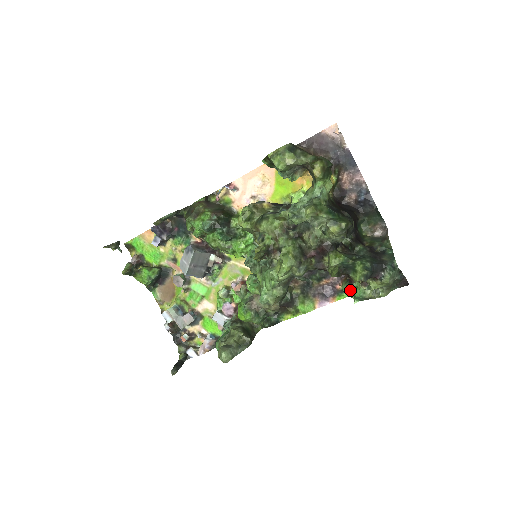
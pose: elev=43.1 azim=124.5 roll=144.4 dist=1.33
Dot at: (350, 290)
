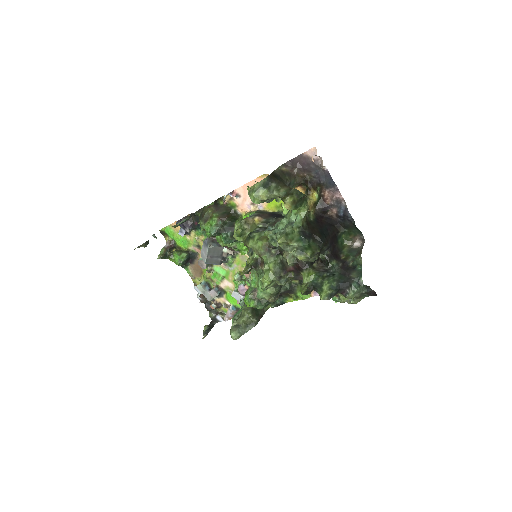
Dot at: occluded
